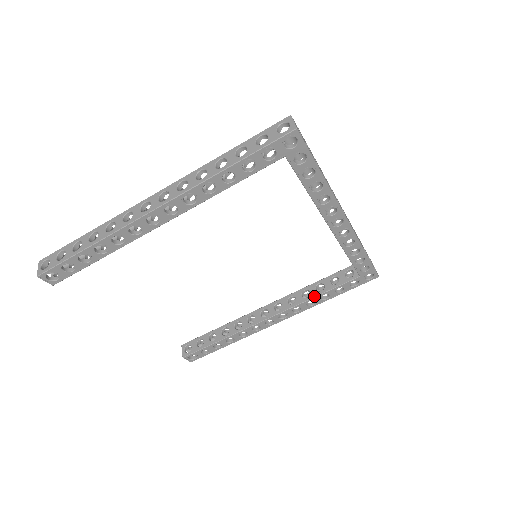
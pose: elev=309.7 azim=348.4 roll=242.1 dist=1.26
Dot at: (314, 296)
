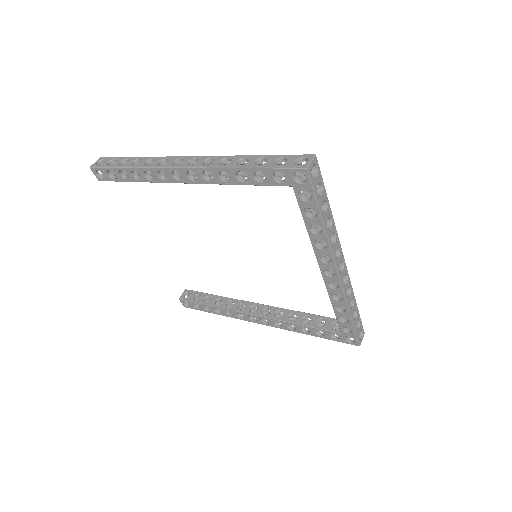
Dot at: (296, 323)
